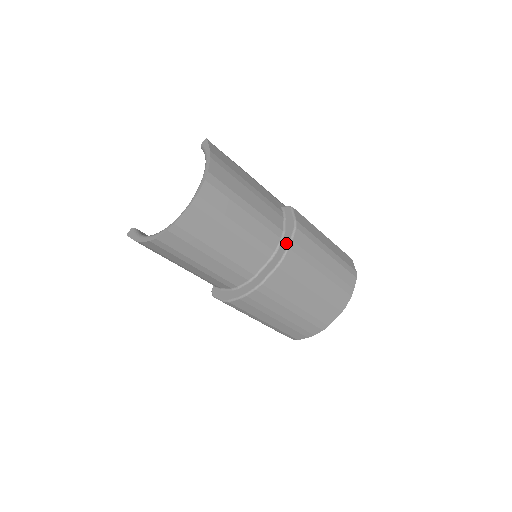
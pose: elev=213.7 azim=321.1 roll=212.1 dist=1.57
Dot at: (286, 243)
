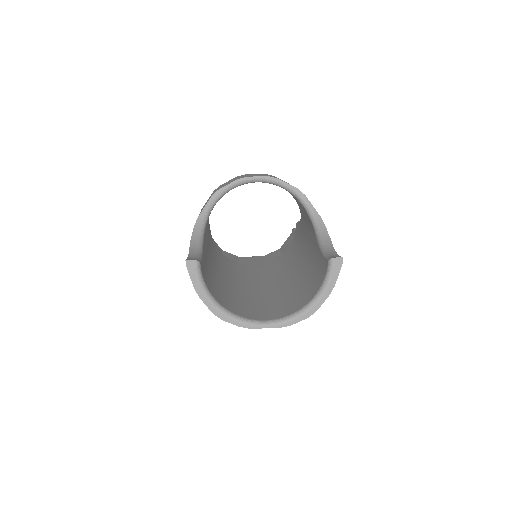
Dot at: occluded
